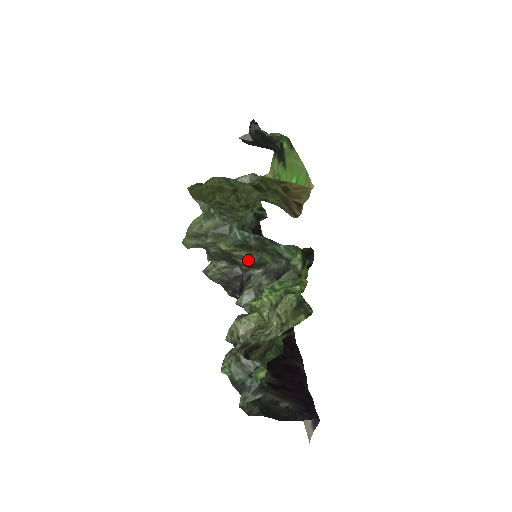
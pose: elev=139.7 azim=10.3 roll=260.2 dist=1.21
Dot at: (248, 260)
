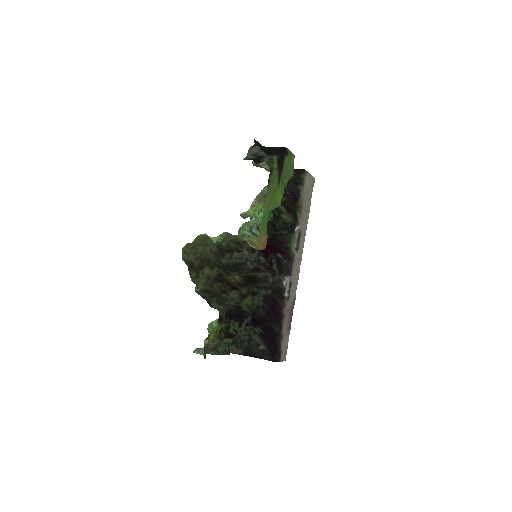
Dot at: (218, 291)
